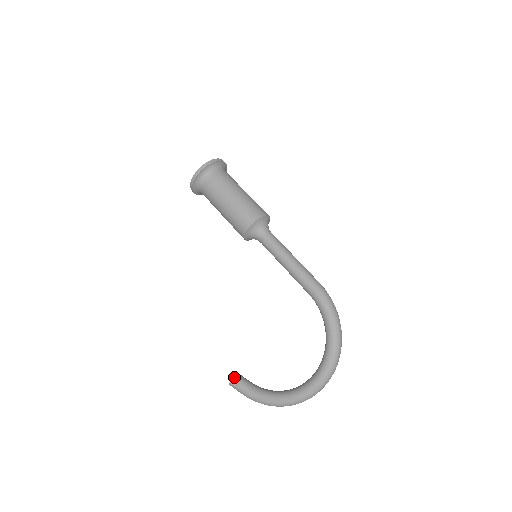
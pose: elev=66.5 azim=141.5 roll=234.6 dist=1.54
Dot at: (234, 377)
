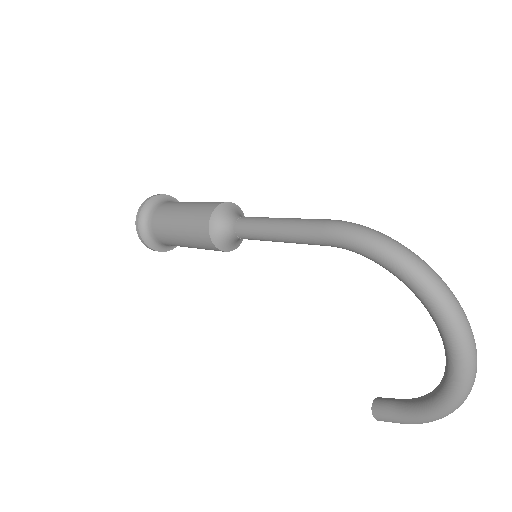
Dot at: (373, 409)
